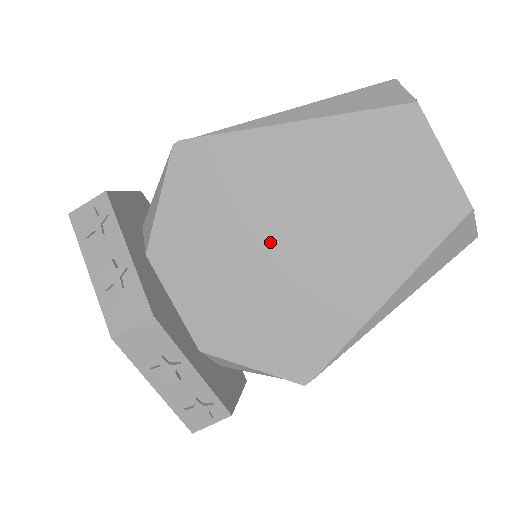
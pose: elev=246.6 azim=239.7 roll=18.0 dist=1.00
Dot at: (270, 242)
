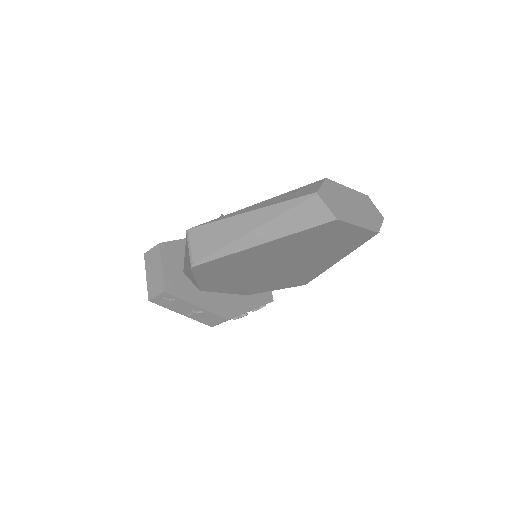
Dot at: (268, 270)
